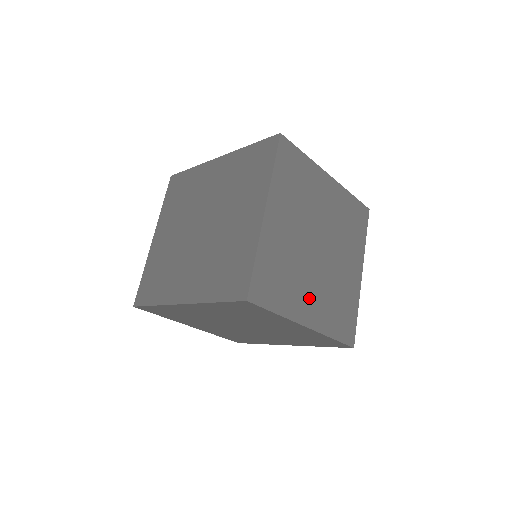
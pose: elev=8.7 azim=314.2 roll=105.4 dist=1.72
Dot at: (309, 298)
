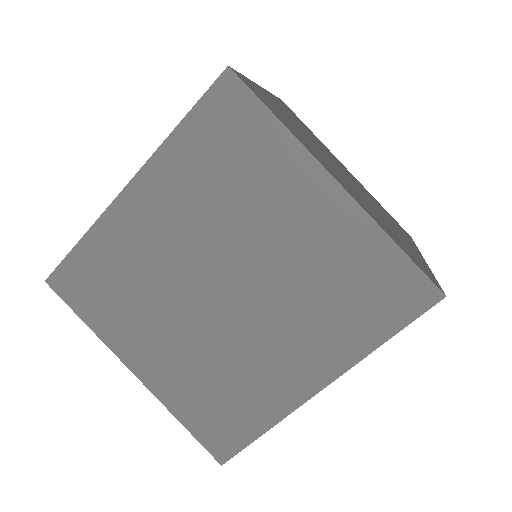
Dot at: (335, 174)
